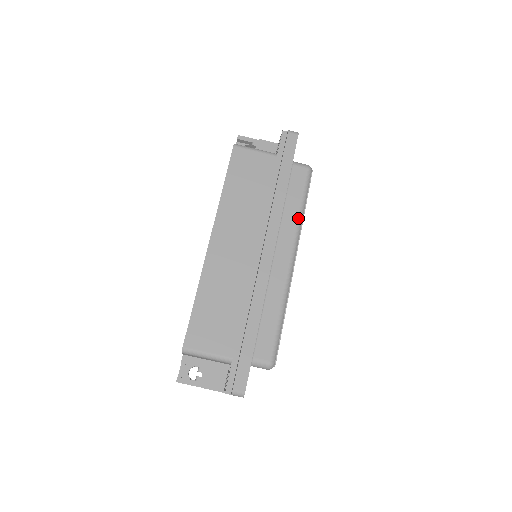
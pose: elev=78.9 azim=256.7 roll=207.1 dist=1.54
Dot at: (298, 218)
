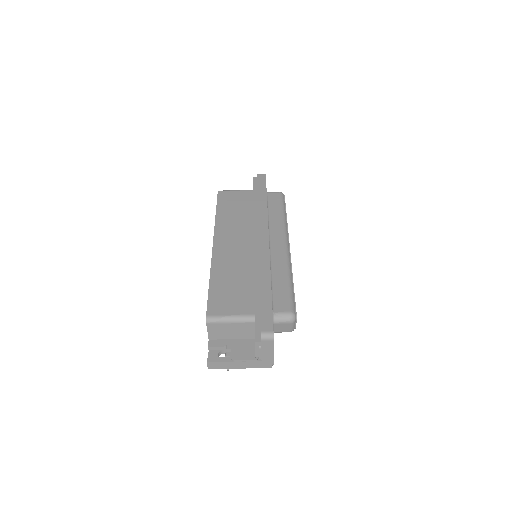
Dot at: (282, 220)
